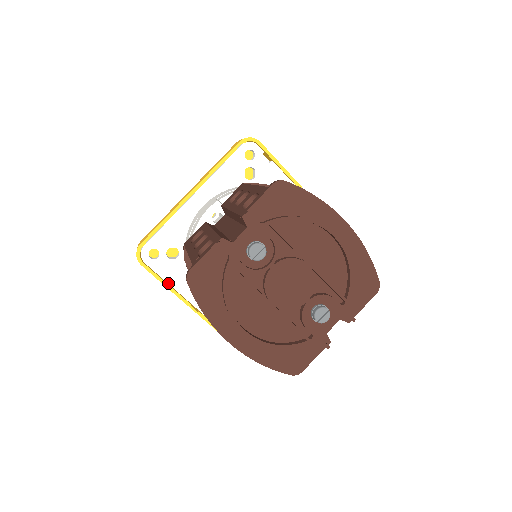
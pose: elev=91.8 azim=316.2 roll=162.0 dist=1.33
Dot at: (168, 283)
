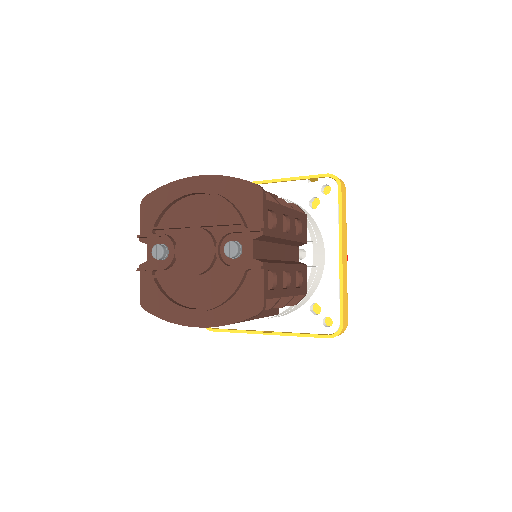
Dot at: (236, 329)
